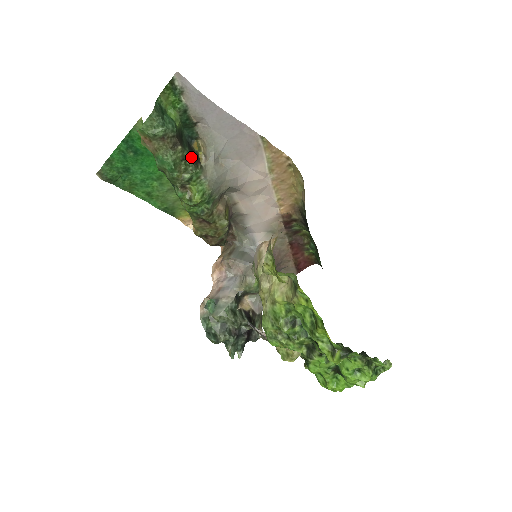
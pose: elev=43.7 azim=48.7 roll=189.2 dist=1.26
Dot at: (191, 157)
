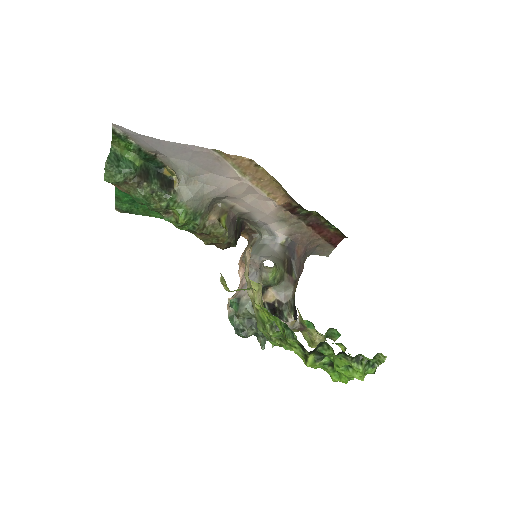
Dot at: (161, 187)
